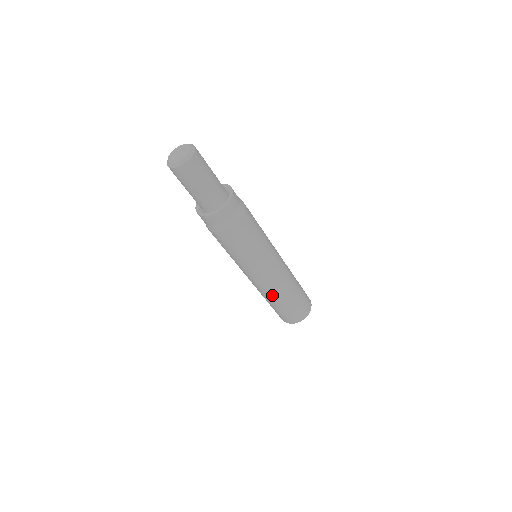
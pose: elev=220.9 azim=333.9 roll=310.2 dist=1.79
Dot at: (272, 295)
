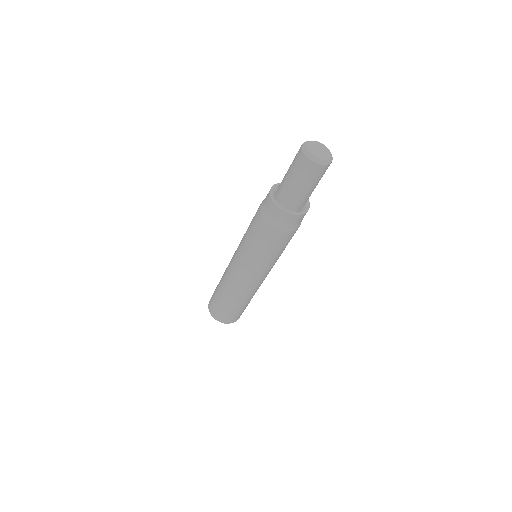
Dot at: (231, 289)
